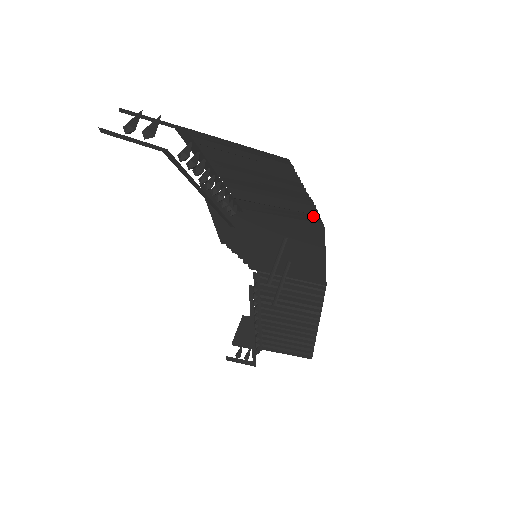
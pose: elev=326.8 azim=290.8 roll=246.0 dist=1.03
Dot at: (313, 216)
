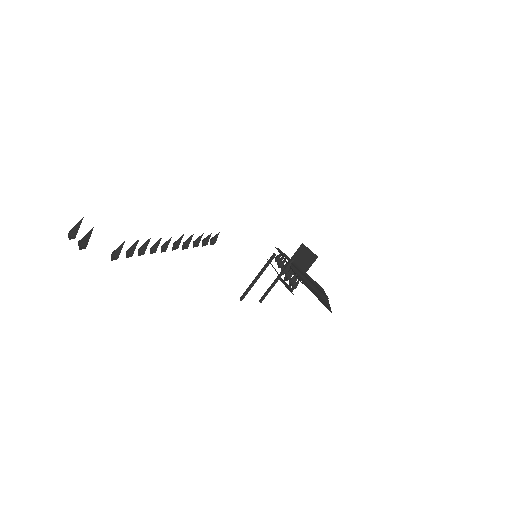
Dot at: occluded
